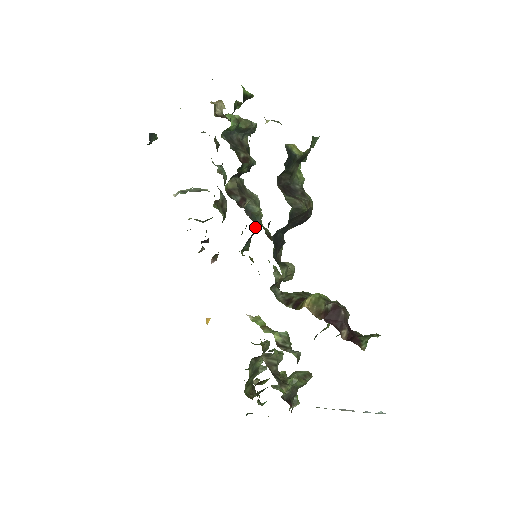
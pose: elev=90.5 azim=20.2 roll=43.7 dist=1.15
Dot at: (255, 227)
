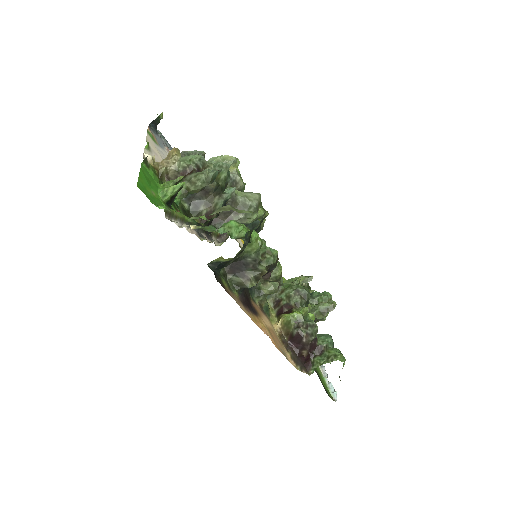
Dot at: occluded
